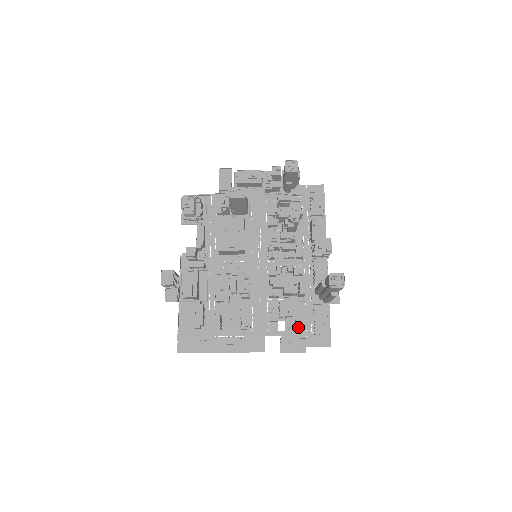
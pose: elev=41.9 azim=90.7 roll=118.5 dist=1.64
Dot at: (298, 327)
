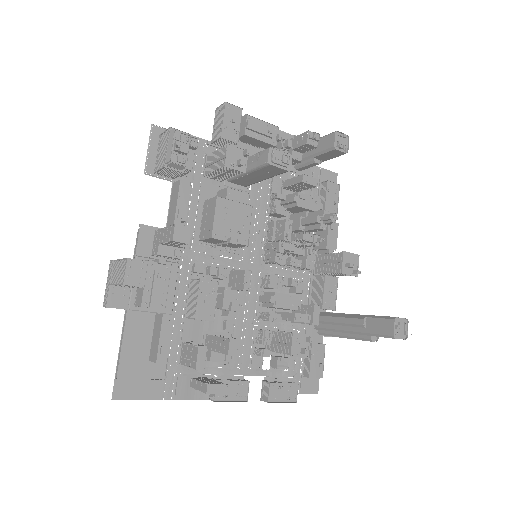
Dot at: occluded
